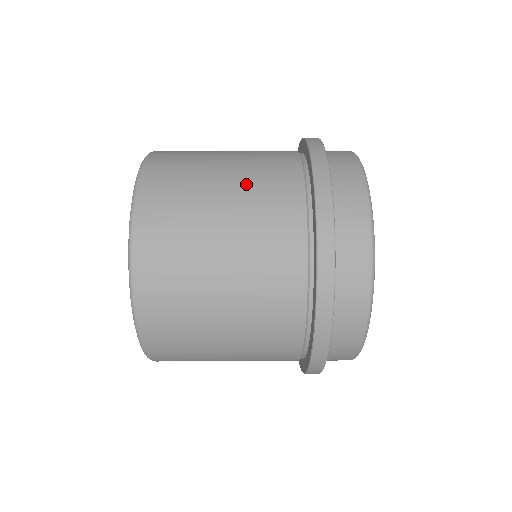
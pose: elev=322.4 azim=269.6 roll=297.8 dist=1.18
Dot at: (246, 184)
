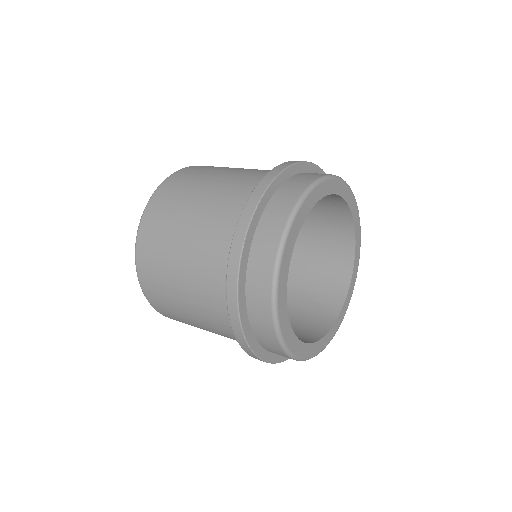
Dot at: occluded
